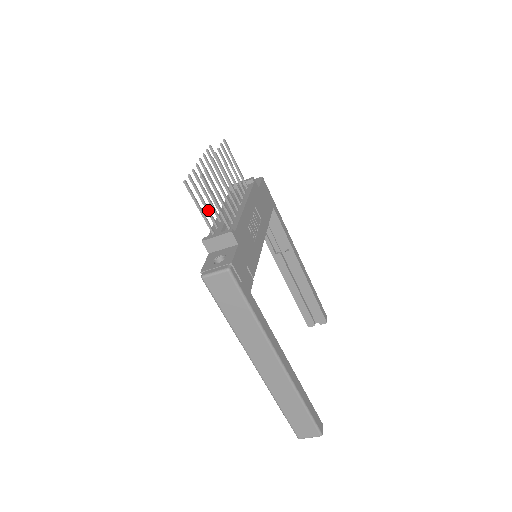
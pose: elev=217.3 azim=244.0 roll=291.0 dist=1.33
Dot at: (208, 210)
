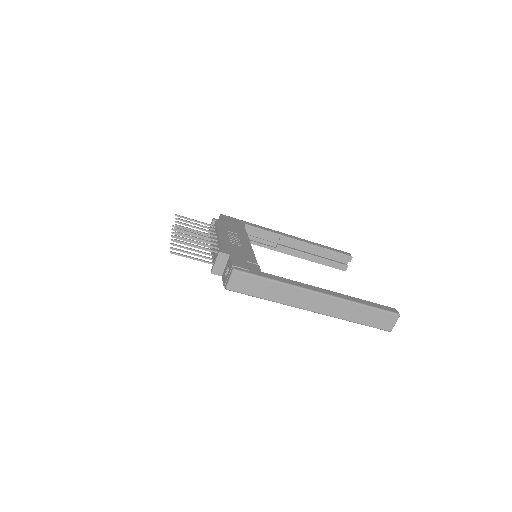
Dot at: (199, 256)
